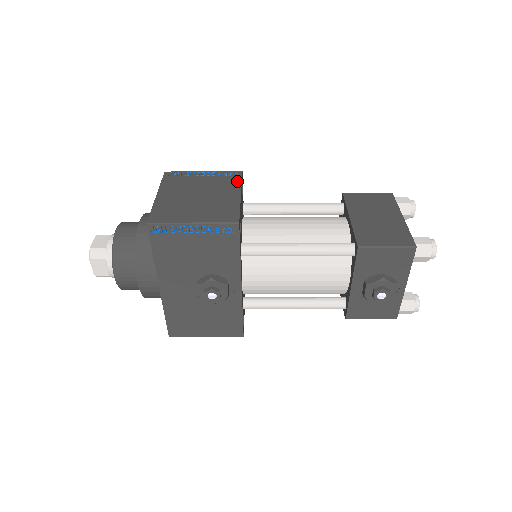
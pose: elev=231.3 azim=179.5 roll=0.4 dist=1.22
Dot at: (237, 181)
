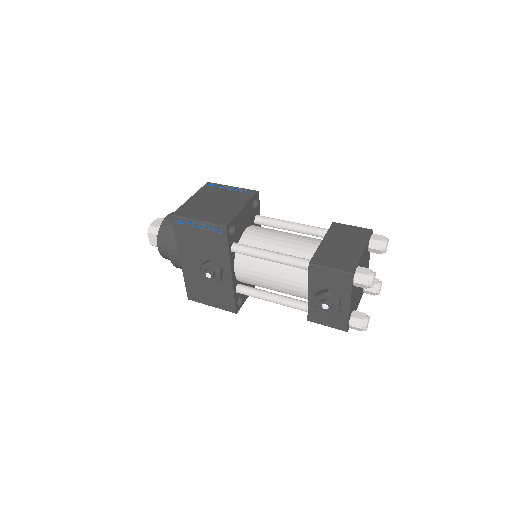
Dot at: (249, 198)
